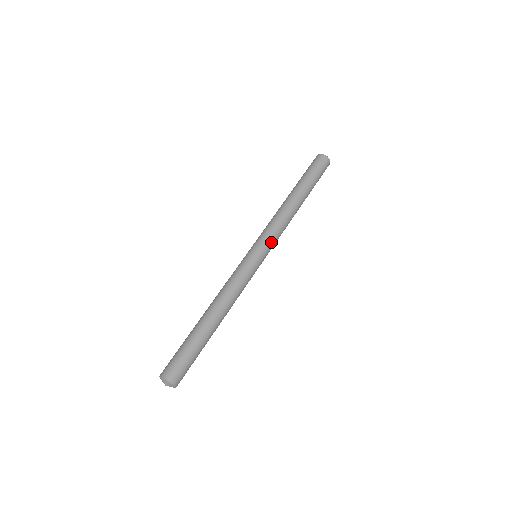
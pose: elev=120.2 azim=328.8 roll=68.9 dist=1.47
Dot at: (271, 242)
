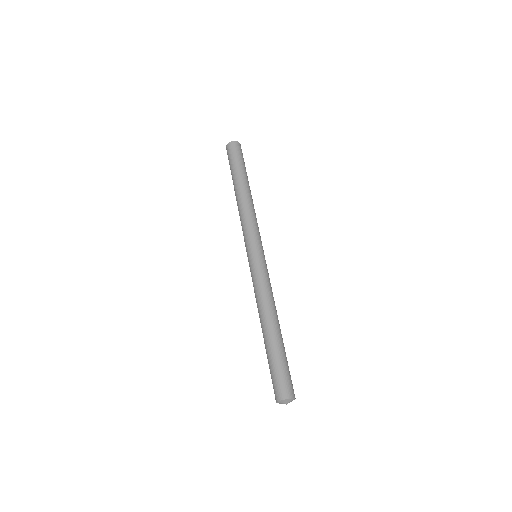
Dot at: (252, 237)
